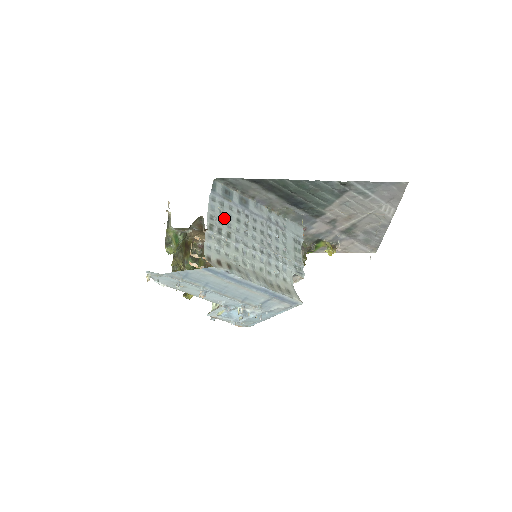
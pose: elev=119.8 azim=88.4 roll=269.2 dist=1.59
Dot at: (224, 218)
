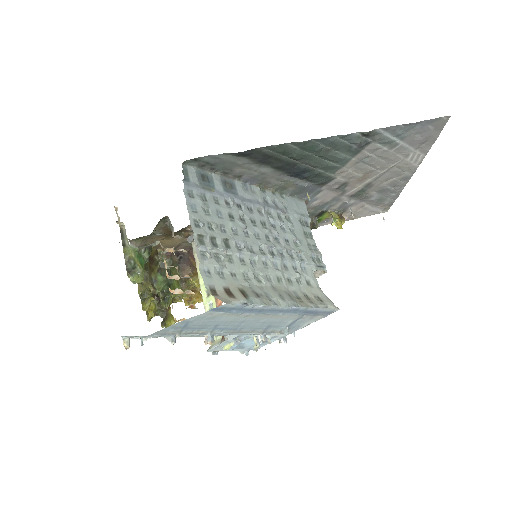
Dot at: (213, 219)
